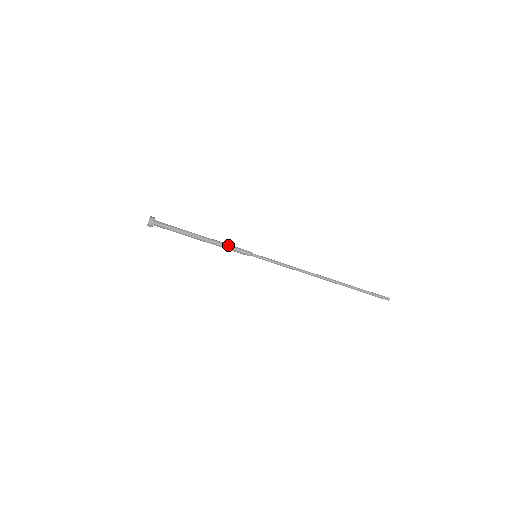
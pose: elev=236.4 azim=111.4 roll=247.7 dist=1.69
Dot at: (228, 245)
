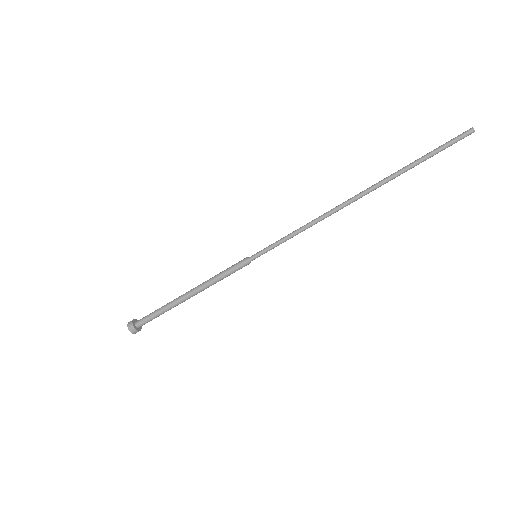
Dot at: (218, 274)
